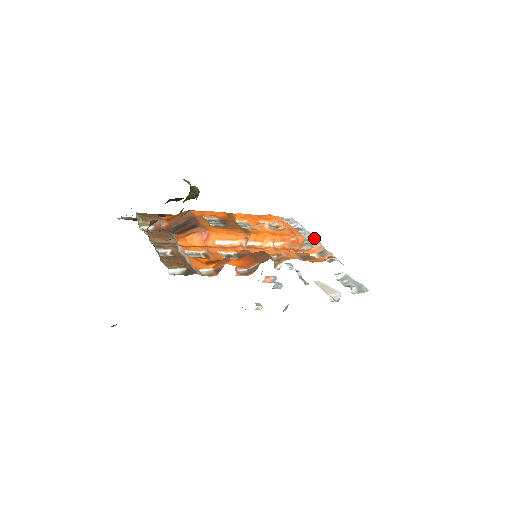
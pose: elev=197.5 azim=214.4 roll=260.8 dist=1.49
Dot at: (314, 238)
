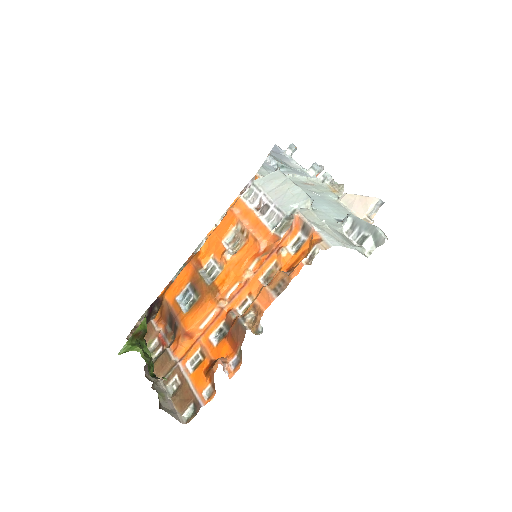
Dot at: (283, 218)
